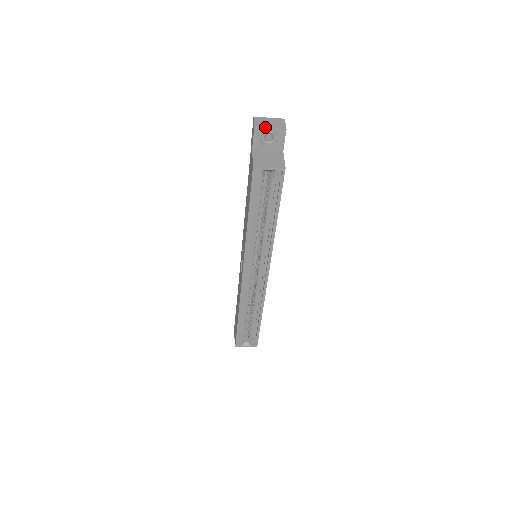
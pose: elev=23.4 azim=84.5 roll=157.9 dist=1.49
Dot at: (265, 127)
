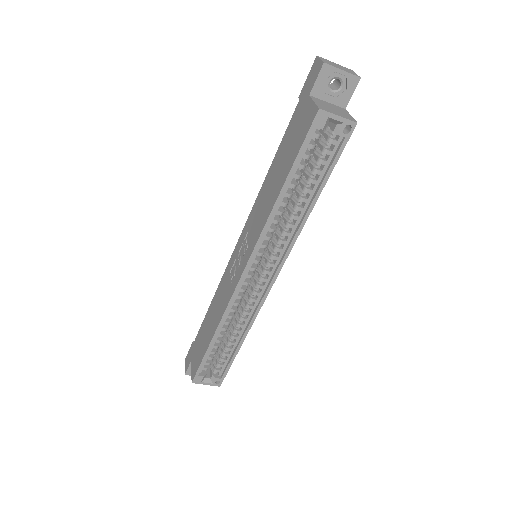
Dot at: (336, 67)
